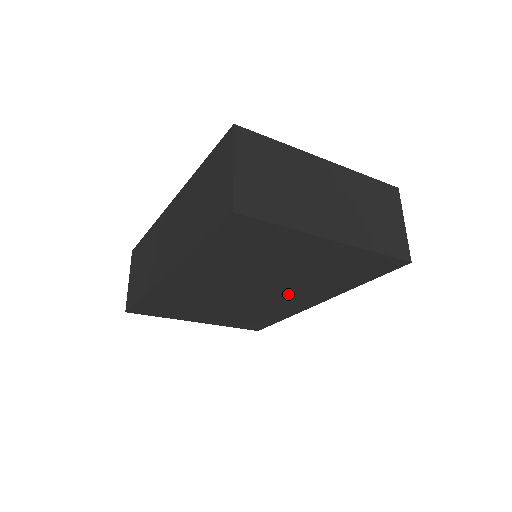
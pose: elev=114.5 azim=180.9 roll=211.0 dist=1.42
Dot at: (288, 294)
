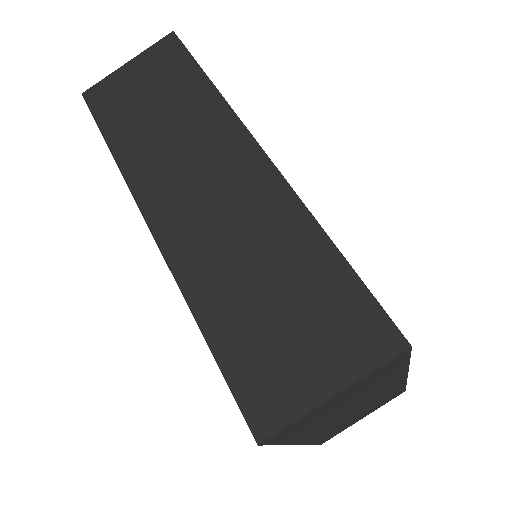
Dot at: occluded
